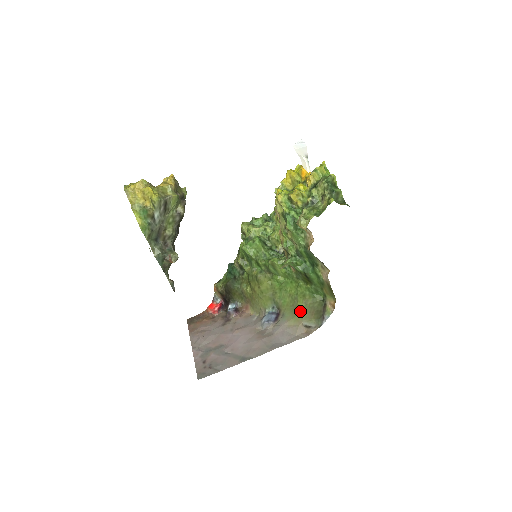
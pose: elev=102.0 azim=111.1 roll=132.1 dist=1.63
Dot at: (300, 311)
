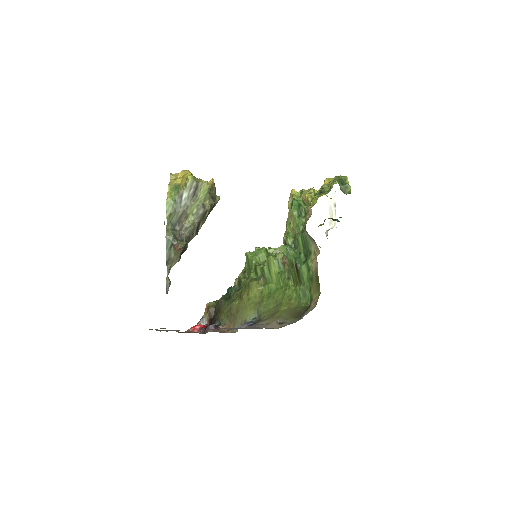
Dot at: (280, 313)
